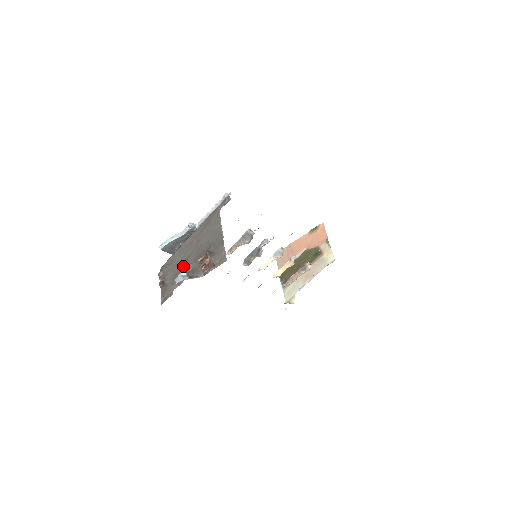
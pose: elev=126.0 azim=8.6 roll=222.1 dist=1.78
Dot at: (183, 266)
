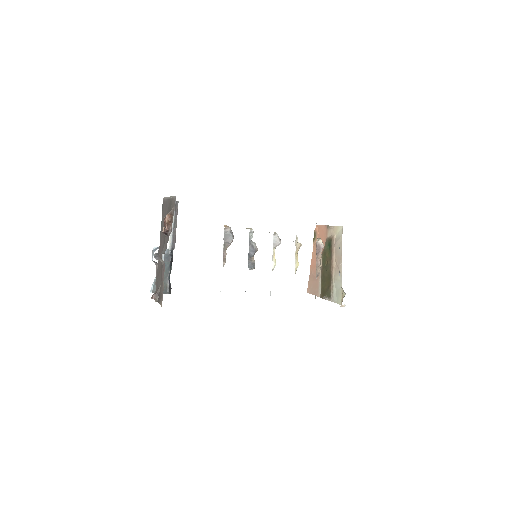
Dot at: occluded
